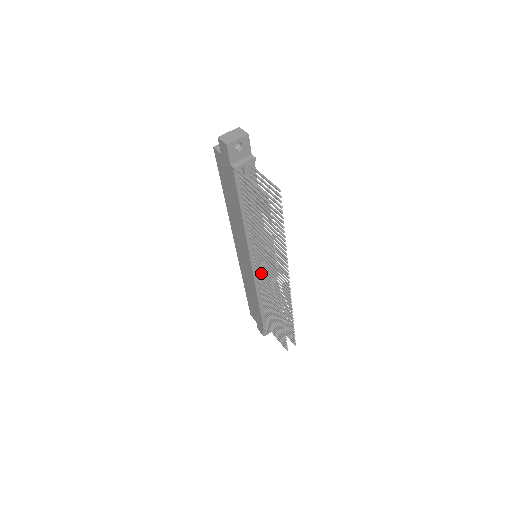
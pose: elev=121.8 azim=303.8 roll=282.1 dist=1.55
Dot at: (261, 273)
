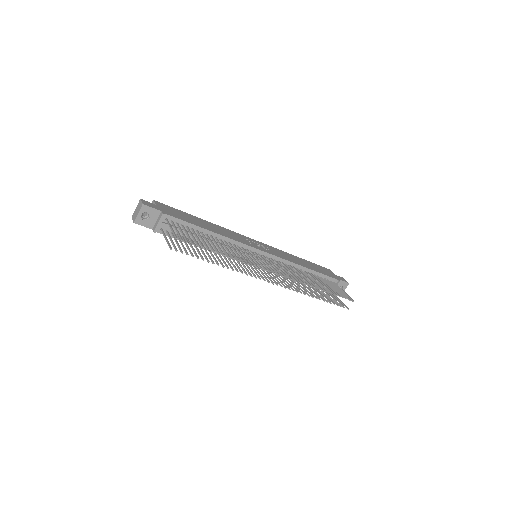
Dot at: occluded
